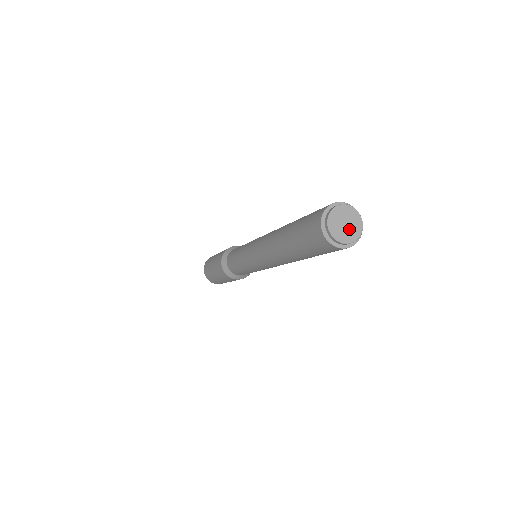
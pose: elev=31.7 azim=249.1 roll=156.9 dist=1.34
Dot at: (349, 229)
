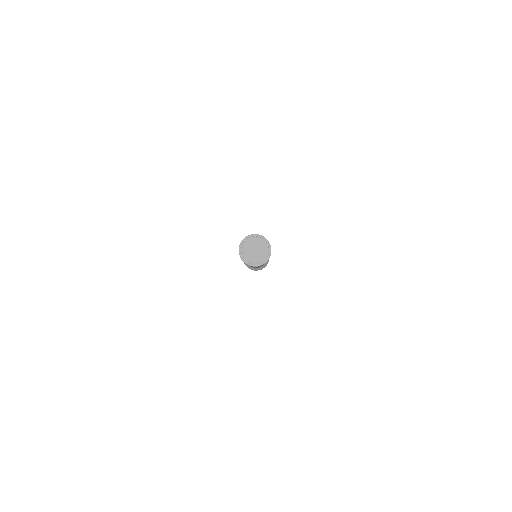
Dot at: (258, 253)
